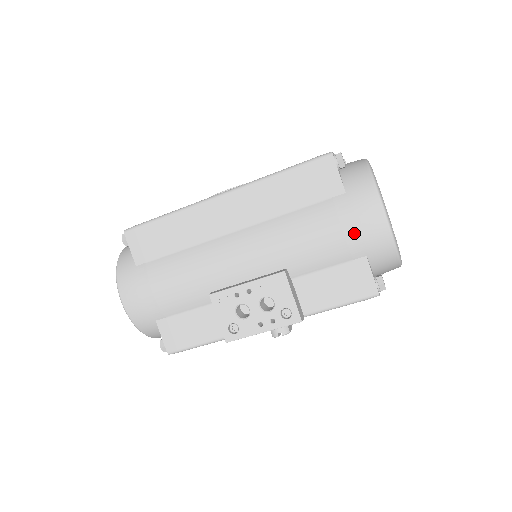
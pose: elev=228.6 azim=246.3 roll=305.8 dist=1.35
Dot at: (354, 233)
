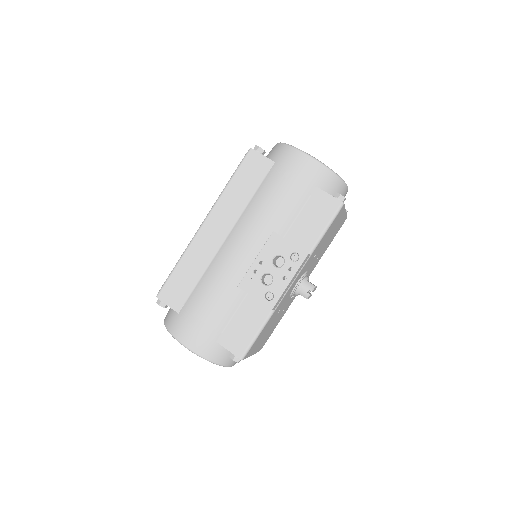
Dot at: (297, 178)
